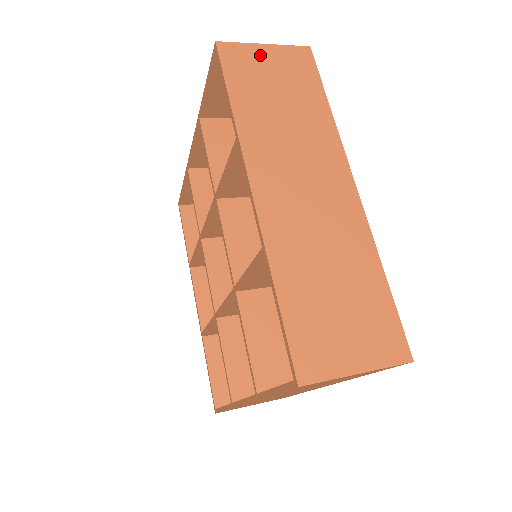
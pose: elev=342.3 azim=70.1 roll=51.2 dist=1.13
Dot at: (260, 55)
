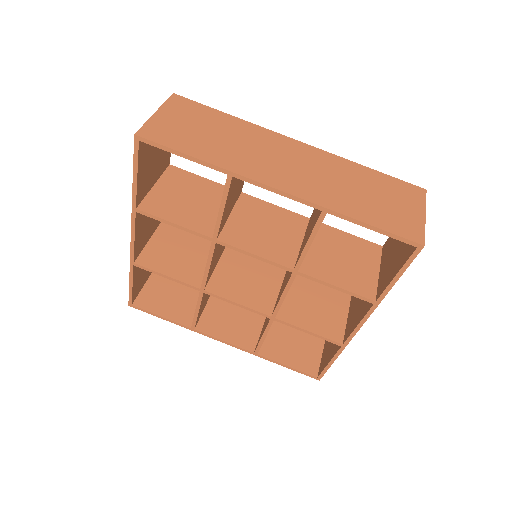
Dot at: (164, 120)
